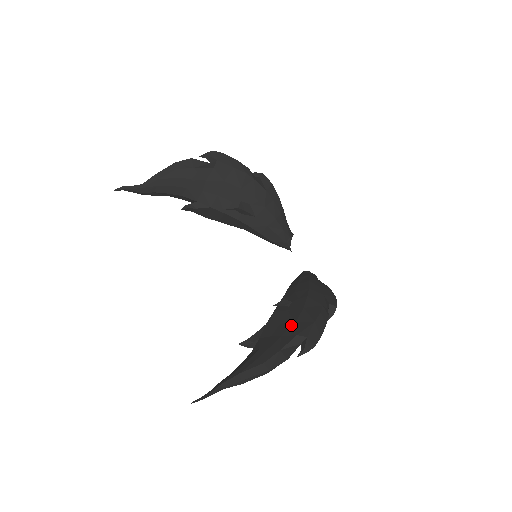
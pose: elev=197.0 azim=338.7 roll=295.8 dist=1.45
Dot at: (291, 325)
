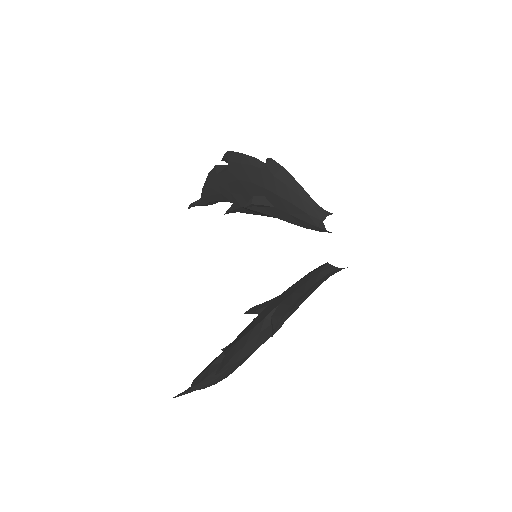
Dot at: occluded
